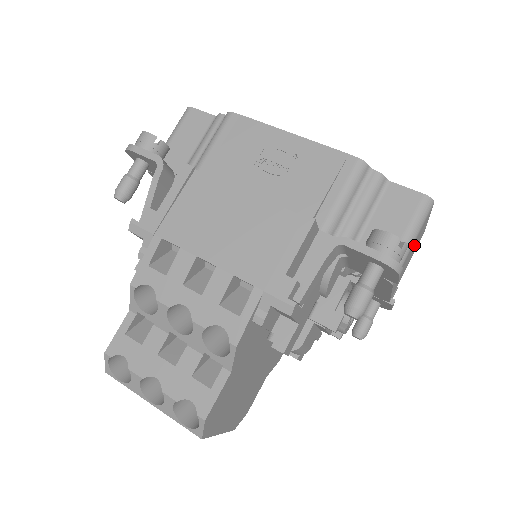
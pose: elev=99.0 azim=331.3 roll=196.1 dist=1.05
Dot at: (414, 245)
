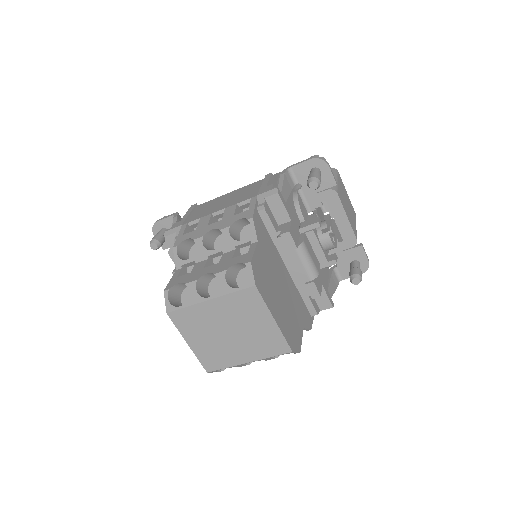
Dot at: (343, 194)
